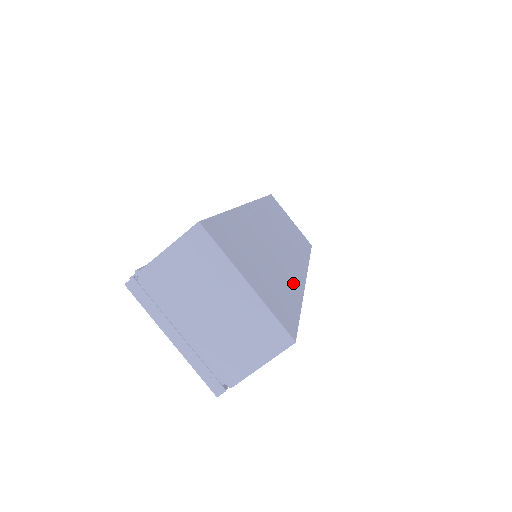
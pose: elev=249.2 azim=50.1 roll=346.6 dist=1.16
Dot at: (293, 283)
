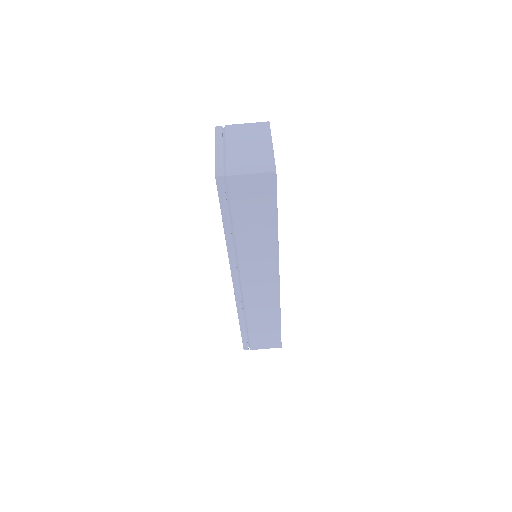
Dot at: occluded
